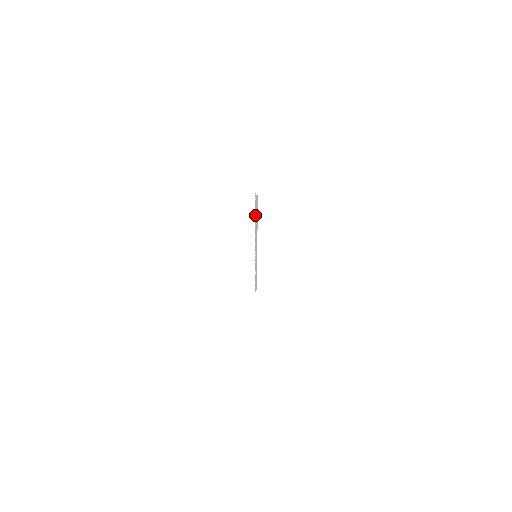
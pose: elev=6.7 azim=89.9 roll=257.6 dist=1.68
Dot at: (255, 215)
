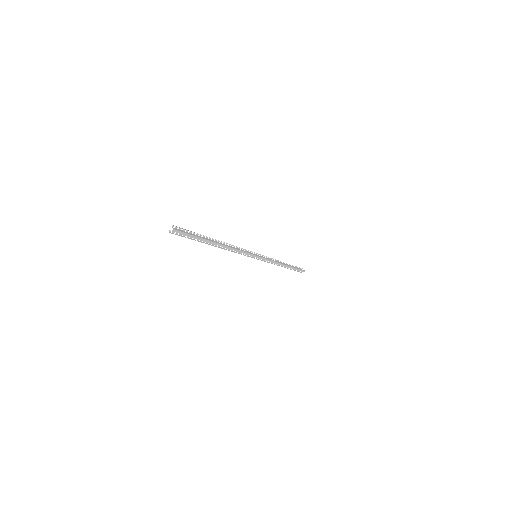
Dot at: (191, 238)
